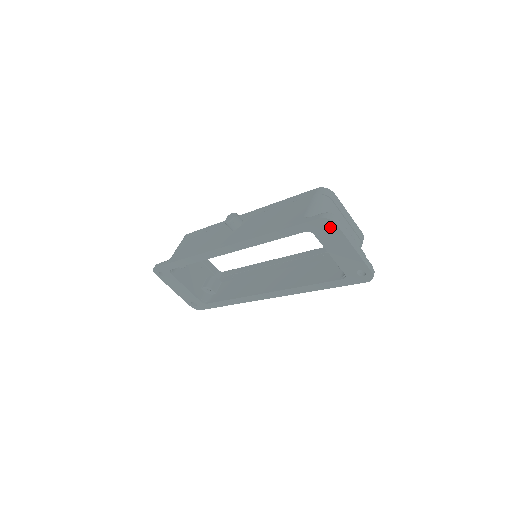
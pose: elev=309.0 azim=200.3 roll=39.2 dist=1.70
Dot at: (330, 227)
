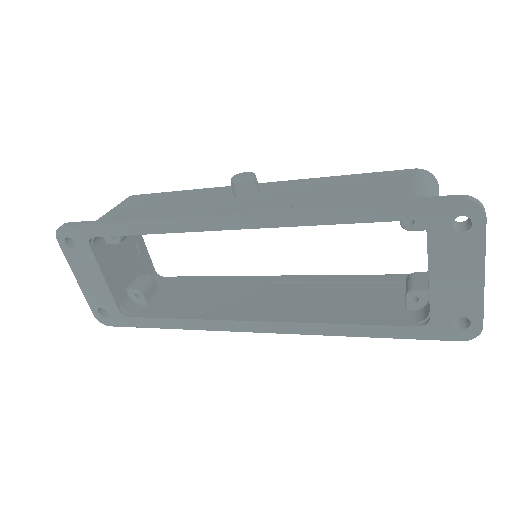
Dot at: (458, 225)
